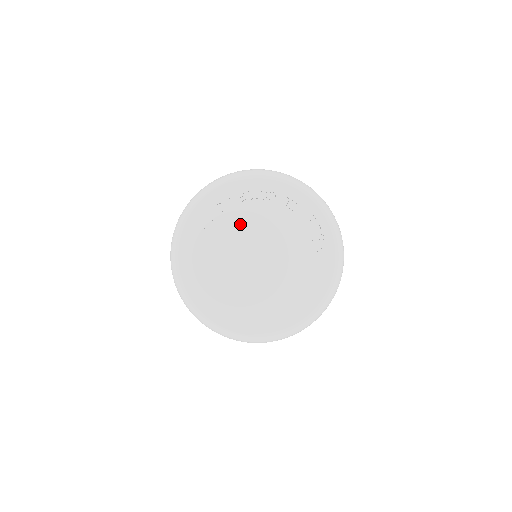
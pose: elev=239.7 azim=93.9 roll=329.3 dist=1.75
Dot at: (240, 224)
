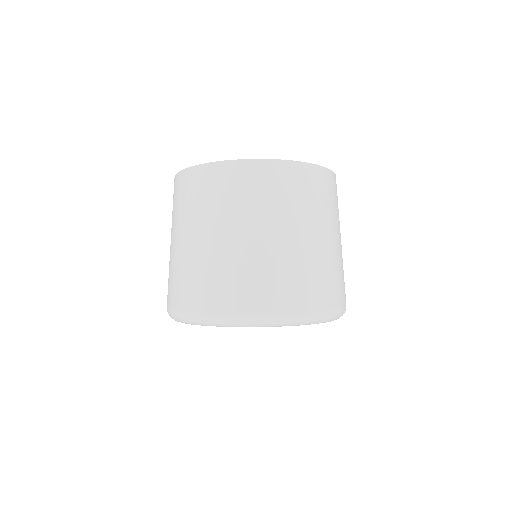
Dot at: occluded
